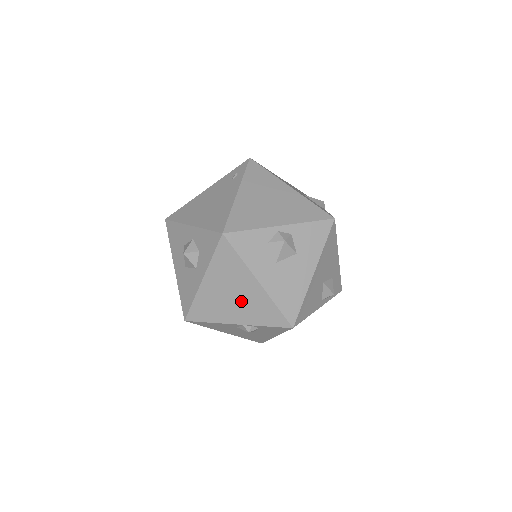
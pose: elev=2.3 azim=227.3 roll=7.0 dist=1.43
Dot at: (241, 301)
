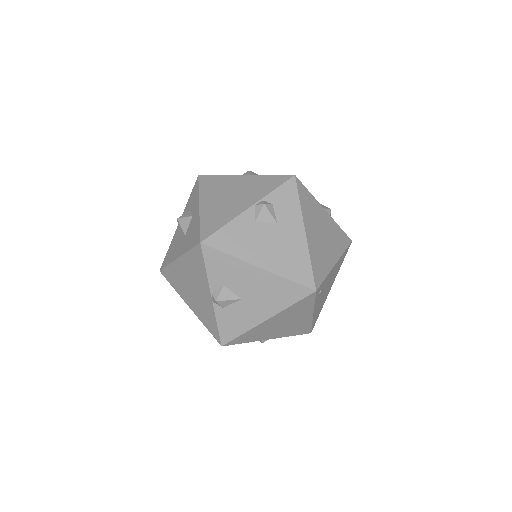
Dot at: (240, 193)
